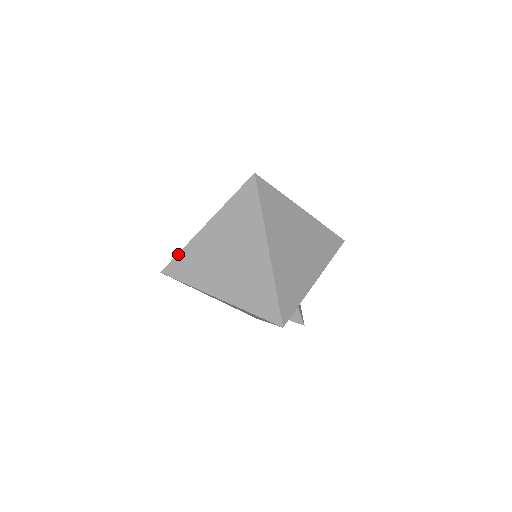
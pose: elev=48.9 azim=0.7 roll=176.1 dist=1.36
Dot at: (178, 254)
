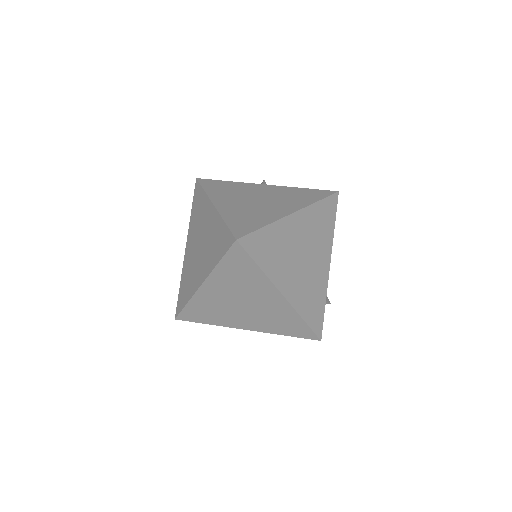
Dot at: (185, 307)
